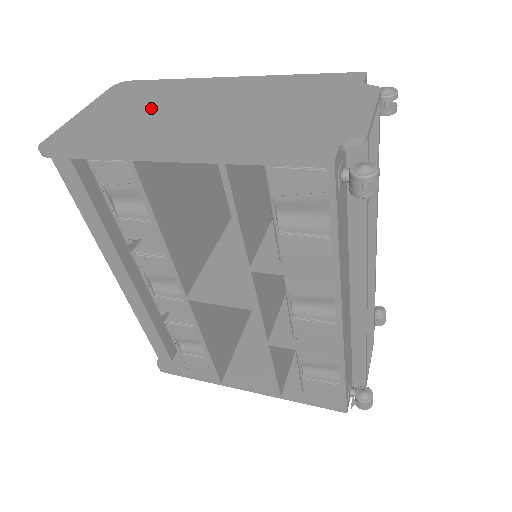
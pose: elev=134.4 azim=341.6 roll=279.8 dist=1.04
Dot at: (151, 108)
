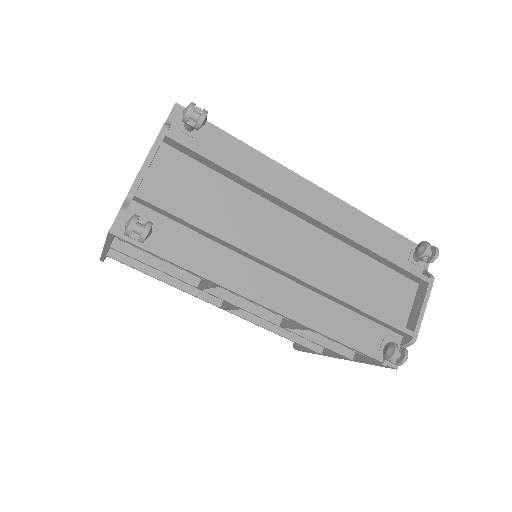
Dot at: occluded
